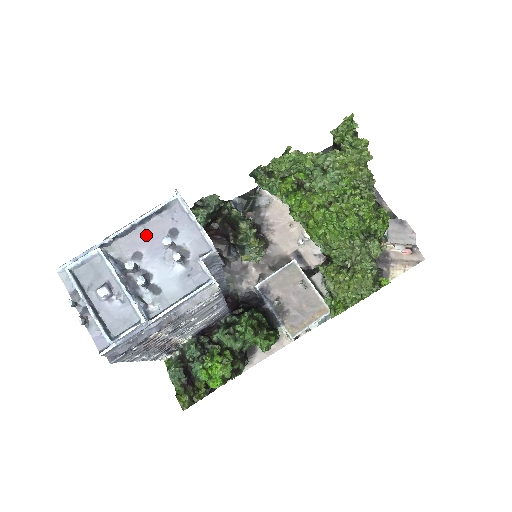
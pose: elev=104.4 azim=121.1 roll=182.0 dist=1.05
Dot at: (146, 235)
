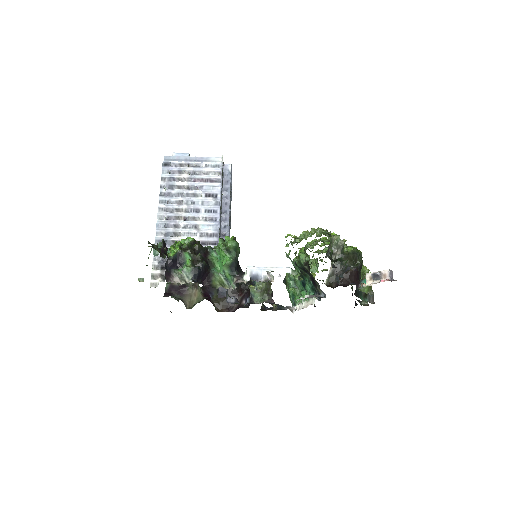
Dot at: occluded
